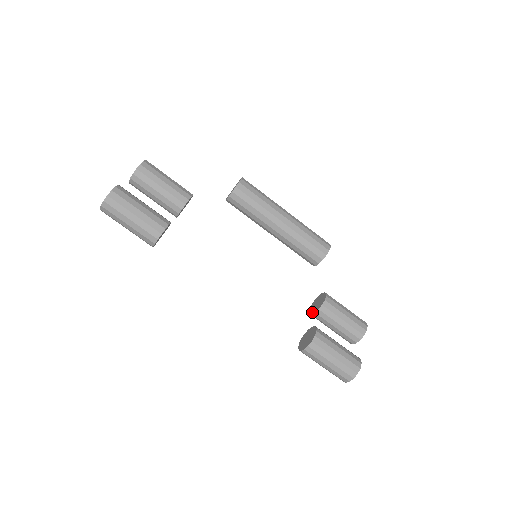
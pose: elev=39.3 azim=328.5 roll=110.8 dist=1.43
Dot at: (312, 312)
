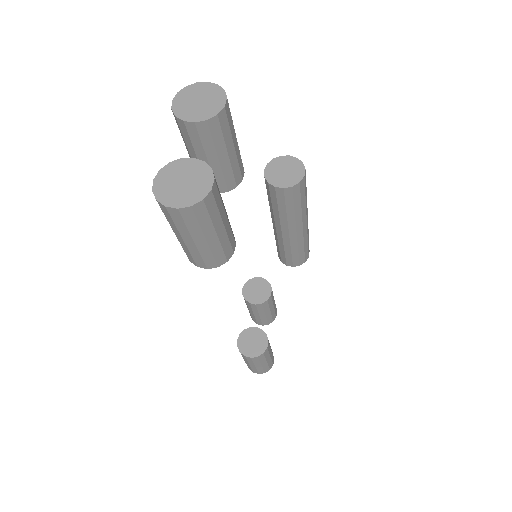
Dot at: (250, 300)
